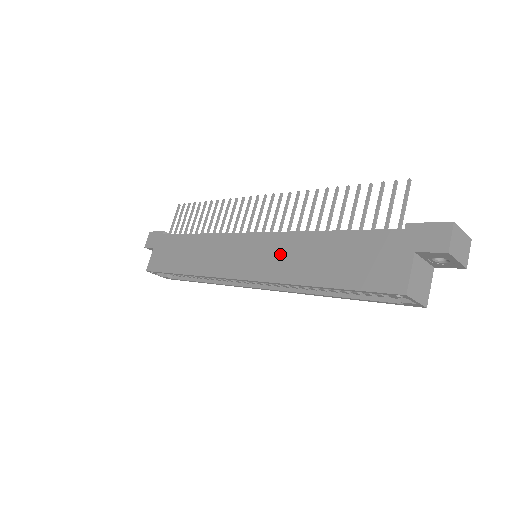
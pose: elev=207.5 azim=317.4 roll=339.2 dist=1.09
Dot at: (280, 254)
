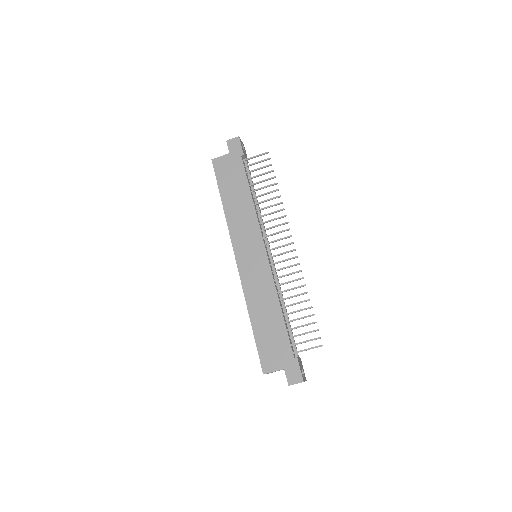
Dot at: (260, 284)
